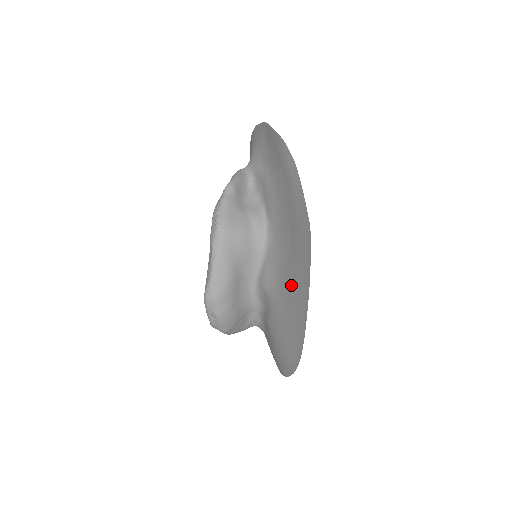
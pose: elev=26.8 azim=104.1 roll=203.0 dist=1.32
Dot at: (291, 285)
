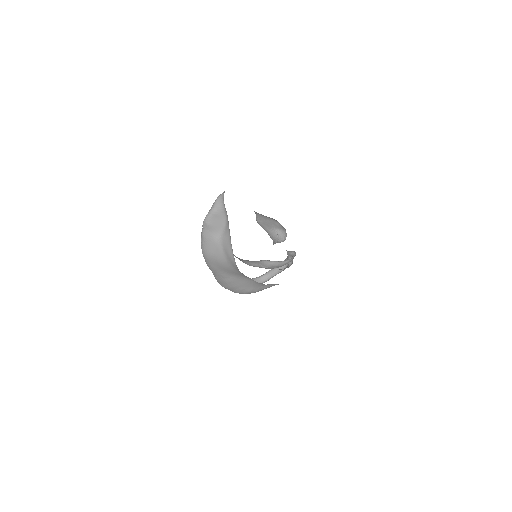
Dot at: occluded
